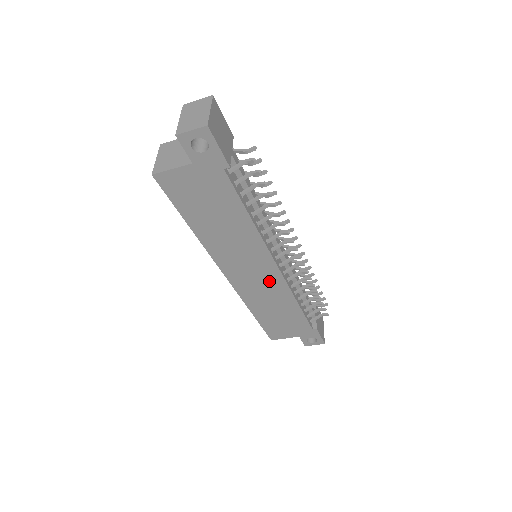
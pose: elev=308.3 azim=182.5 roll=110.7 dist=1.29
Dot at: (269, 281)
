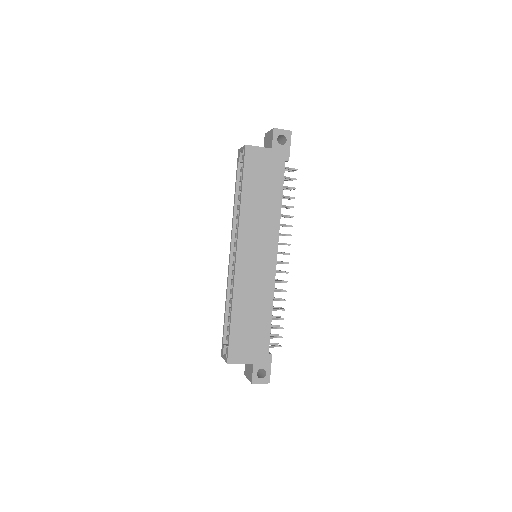
Dot at: (264, 273)
